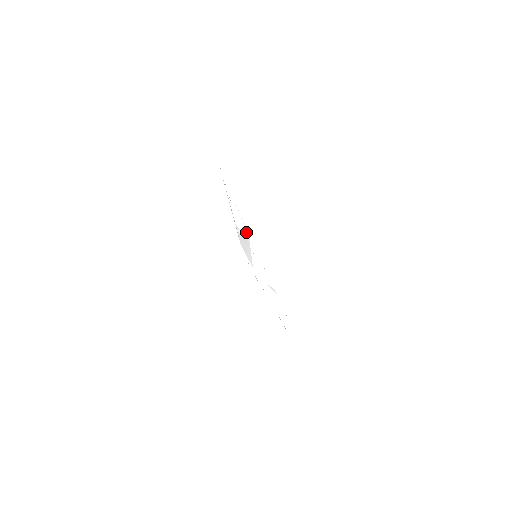
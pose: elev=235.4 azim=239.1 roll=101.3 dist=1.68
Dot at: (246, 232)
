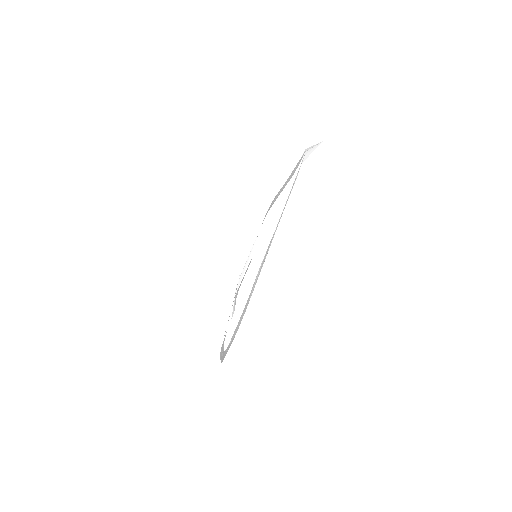
Dot at: occluded
